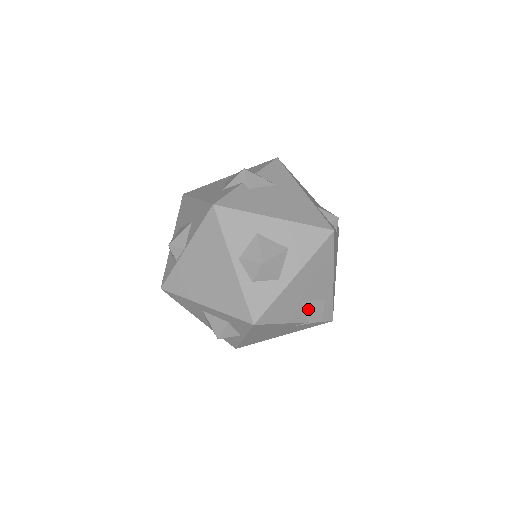
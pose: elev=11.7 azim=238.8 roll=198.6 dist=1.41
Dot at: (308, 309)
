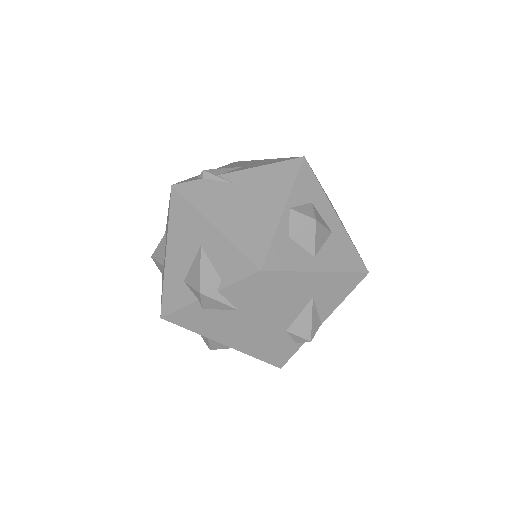
Dot at: occluded
